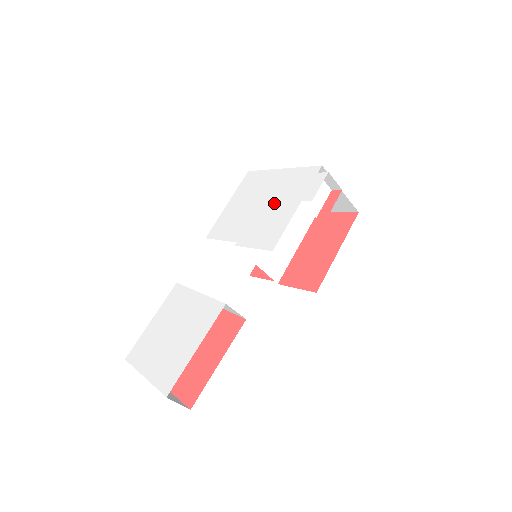
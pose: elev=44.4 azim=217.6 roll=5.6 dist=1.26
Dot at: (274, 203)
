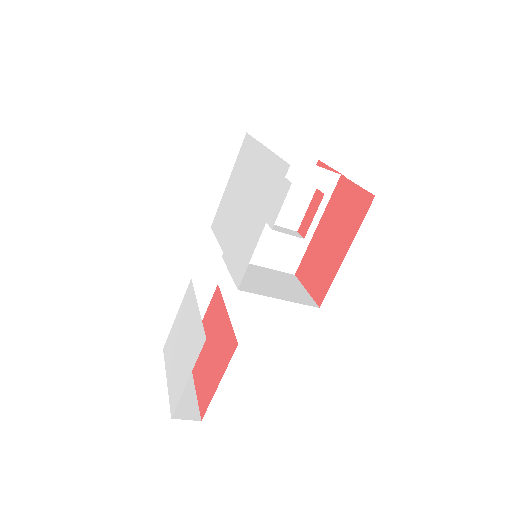
Dot at: (250, 209)
